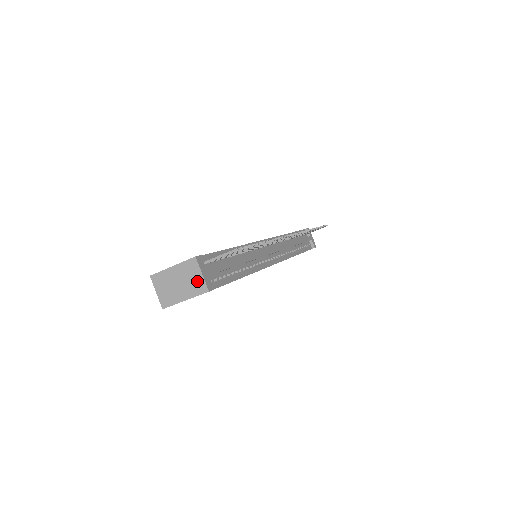
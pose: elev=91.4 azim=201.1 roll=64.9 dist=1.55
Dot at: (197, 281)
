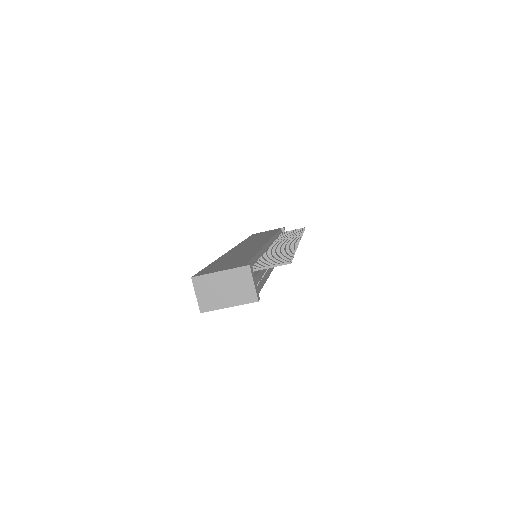
Dot at: (247, 290)
